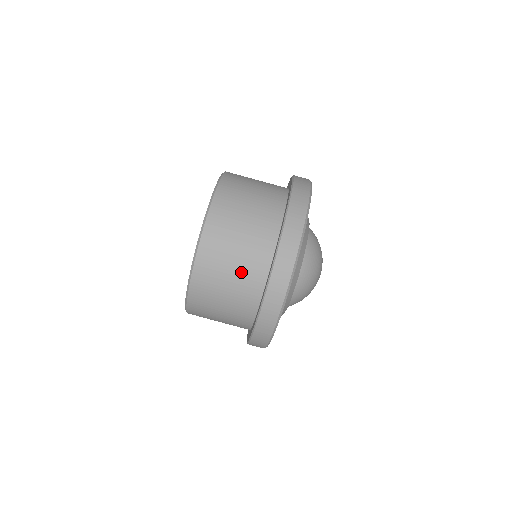
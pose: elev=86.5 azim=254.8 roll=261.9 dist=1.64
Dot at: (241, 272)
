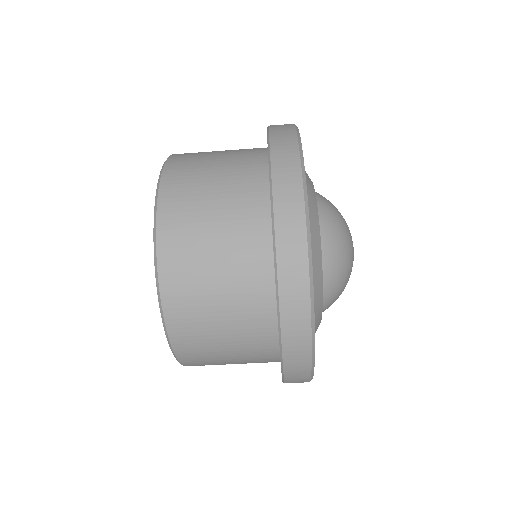
Dot at: (241, 349)
